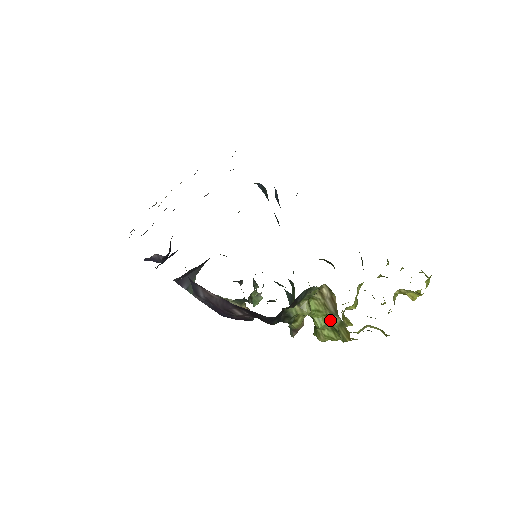
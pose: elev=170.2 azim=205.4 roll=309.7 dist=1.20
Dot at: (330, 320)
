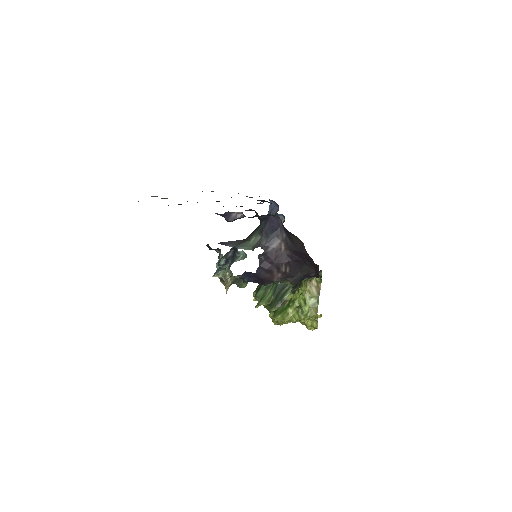
Dot at: (307, 301)
